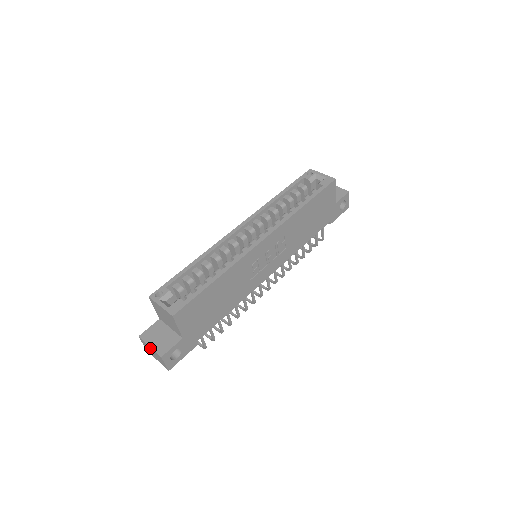
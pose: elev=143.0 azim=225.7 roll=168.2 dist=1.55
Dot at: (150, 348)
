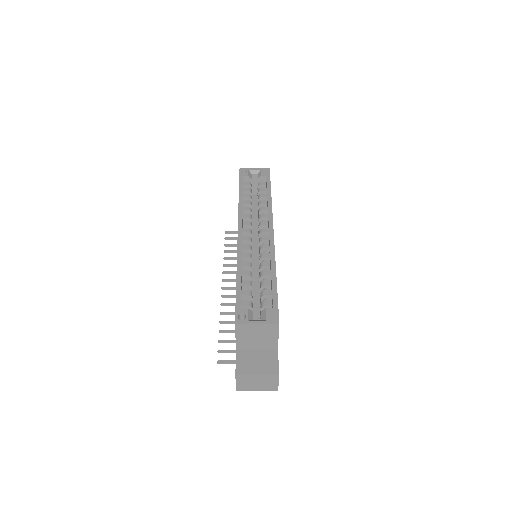
Dot at: (256, 378)
